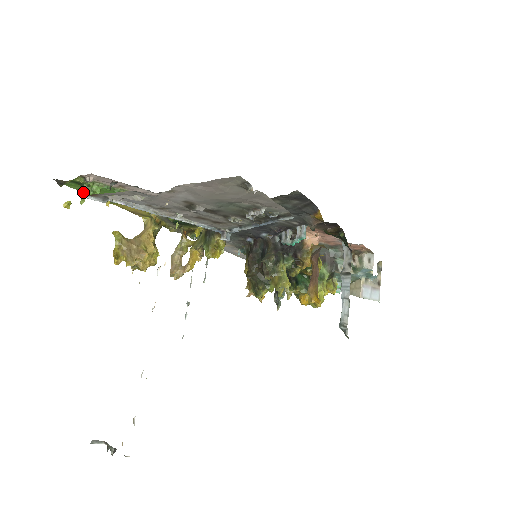
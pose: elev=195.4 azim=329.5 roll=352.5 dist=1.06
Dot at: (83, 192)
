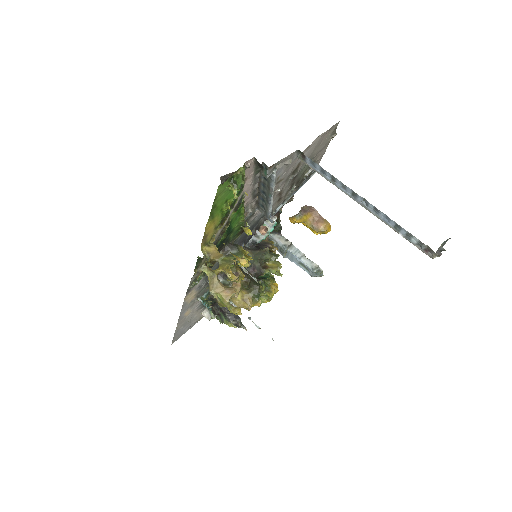
Dot at: (237, 185)
